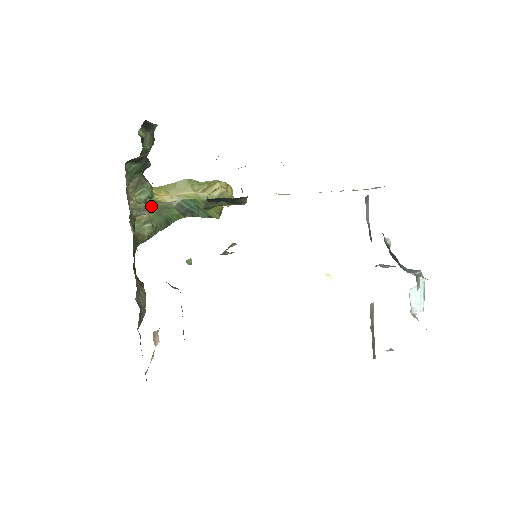
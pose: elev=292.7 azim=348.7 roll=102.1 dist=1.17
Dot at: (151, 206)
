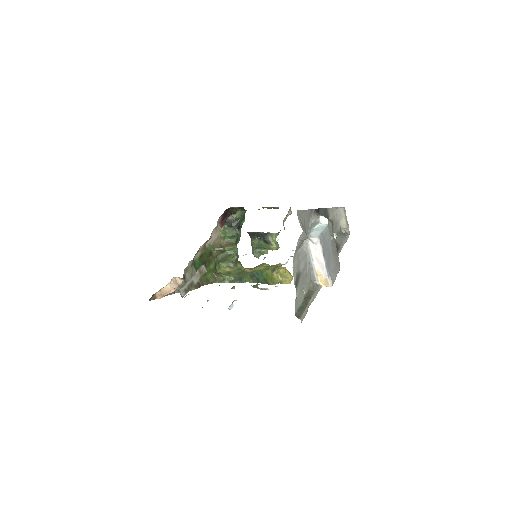
Dot at: (237, 270)
